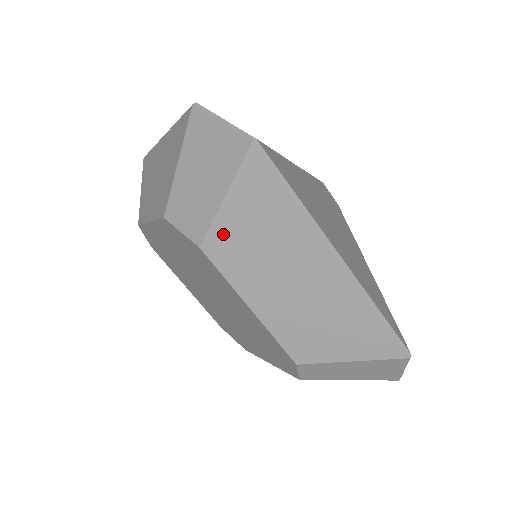
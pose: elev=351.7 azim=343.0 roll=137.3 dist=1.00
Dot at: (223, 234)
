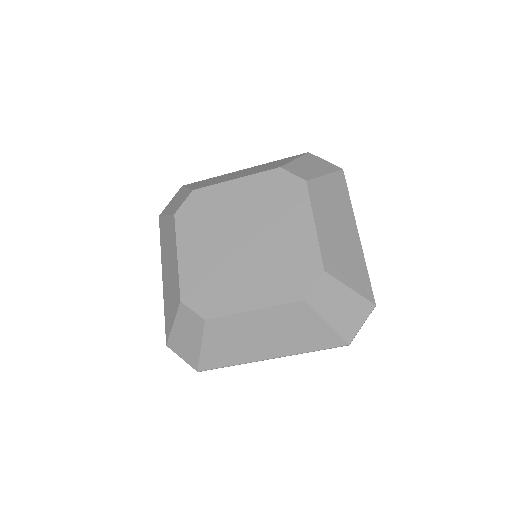
Dot at: (319, 185)
